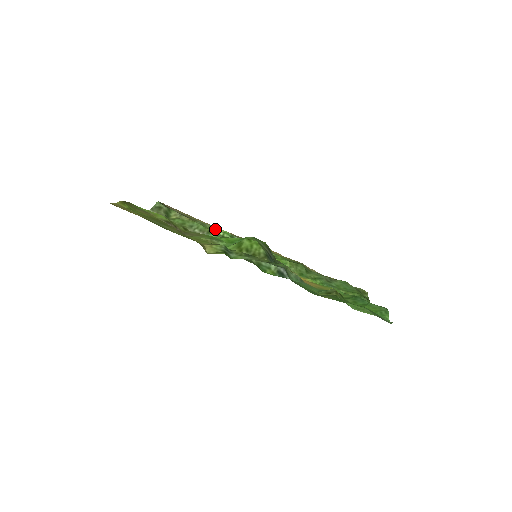
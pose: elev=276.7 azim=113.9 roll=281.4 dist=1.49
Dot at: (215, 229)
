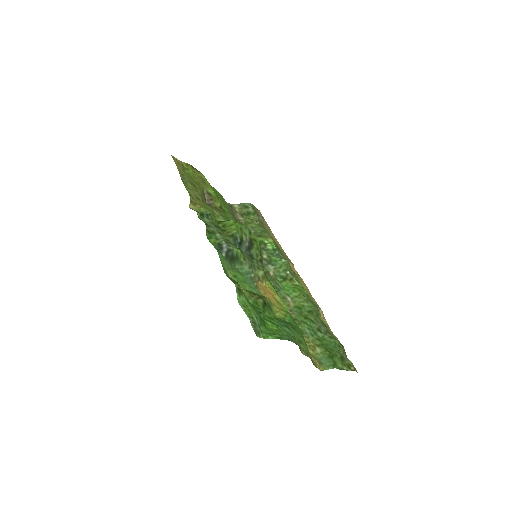
Dot at: (267, 238)
